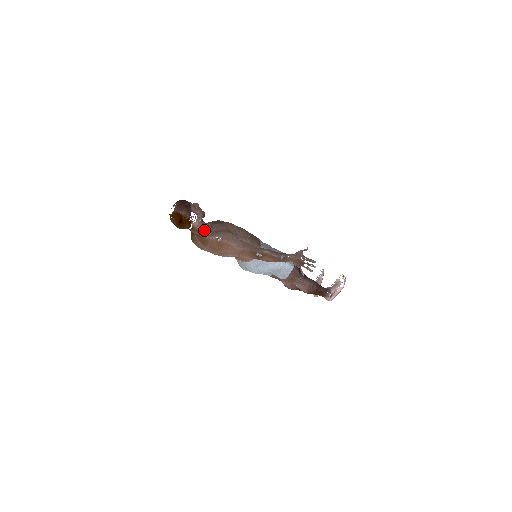
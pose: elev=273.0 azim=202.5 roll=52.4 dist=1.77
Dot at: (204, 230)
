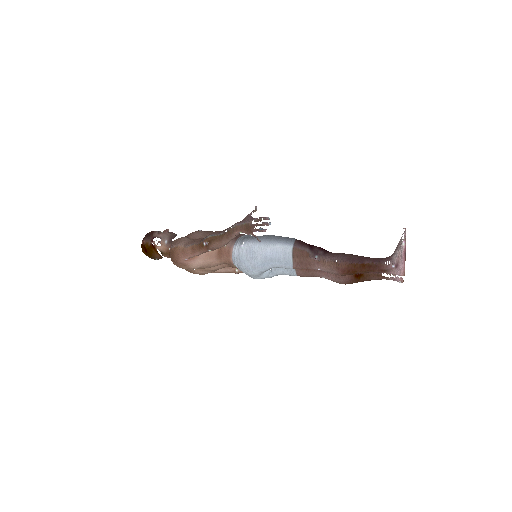
Dot at: occluded
